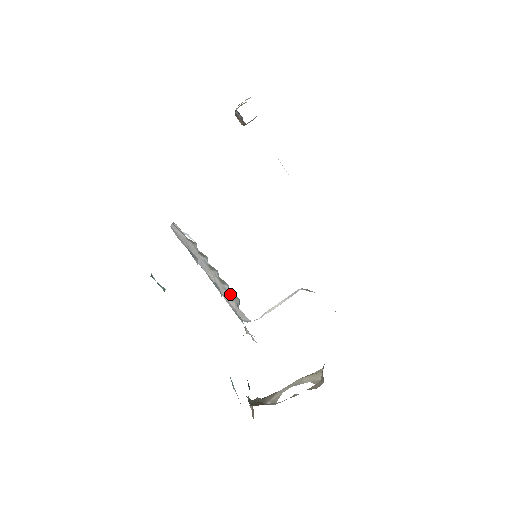
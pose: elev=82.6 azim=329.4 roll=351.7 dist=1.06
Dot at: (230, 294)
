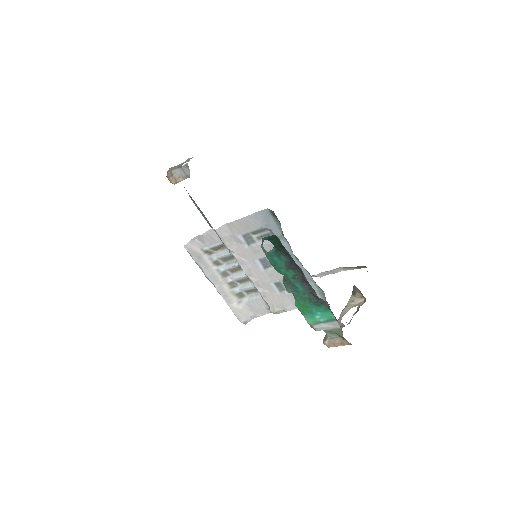
Dot at: (237, 297)
